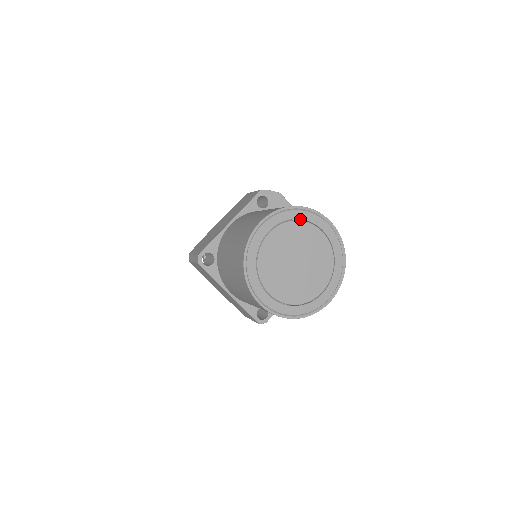
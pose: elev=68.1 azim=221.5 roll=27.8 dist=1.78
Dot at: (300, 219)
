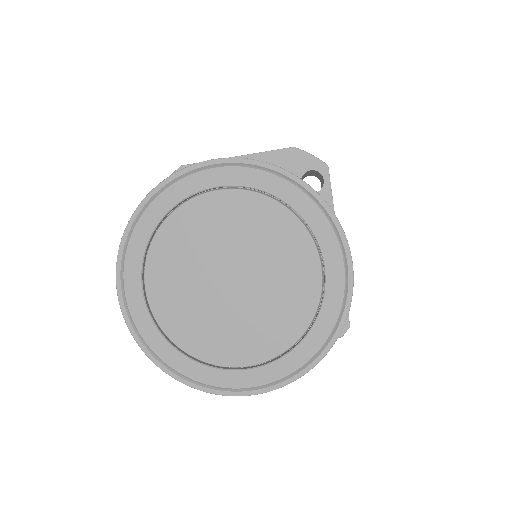
Dot at: (162, 218)
